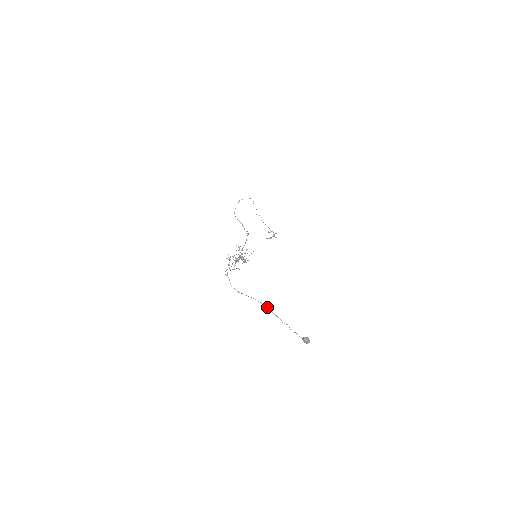
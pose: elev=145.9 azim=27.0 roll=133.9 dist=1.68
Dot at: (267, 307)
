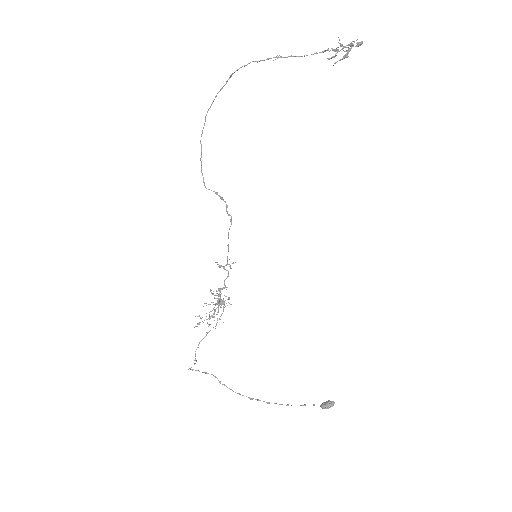
Dot at: (250, 398)
